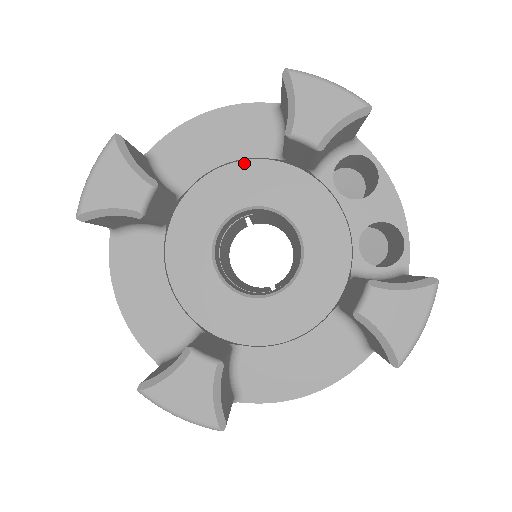
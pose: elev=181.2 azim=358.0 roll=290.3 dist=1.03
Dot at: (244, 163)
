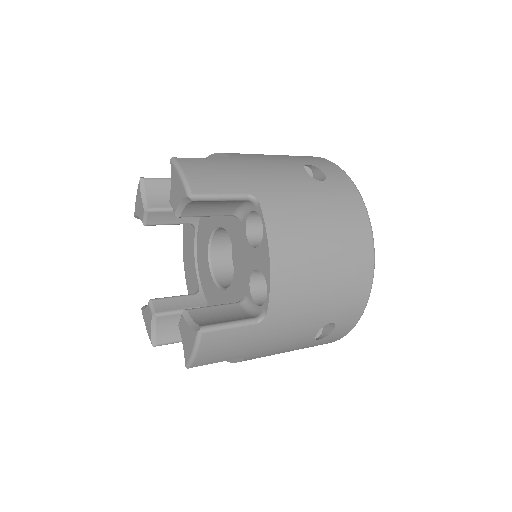
Dot at: occluded
